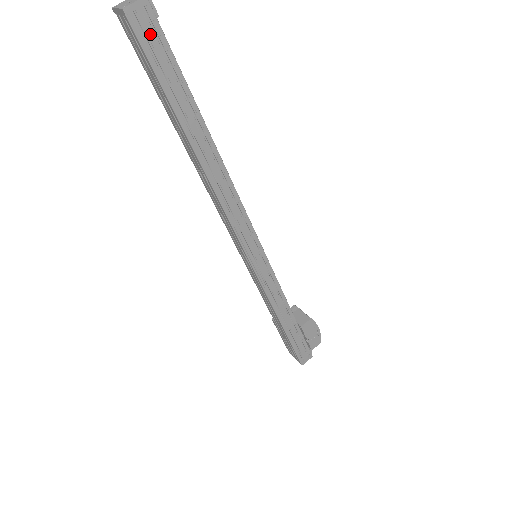
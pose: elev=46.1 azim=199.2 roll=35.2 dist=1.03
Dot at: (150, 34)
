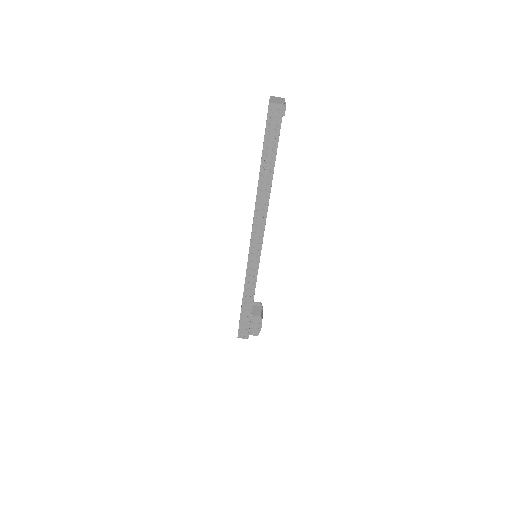
Dot at: (274, 120)
